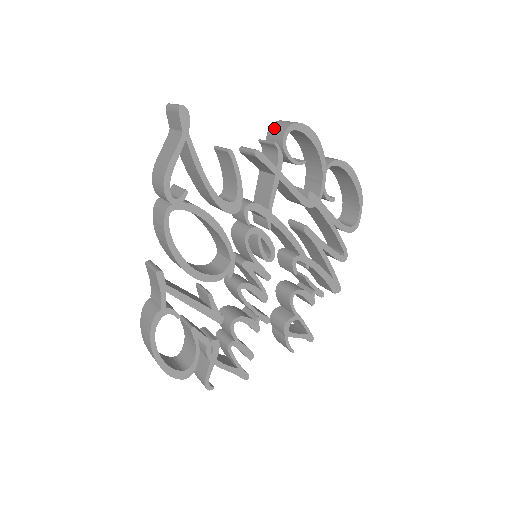
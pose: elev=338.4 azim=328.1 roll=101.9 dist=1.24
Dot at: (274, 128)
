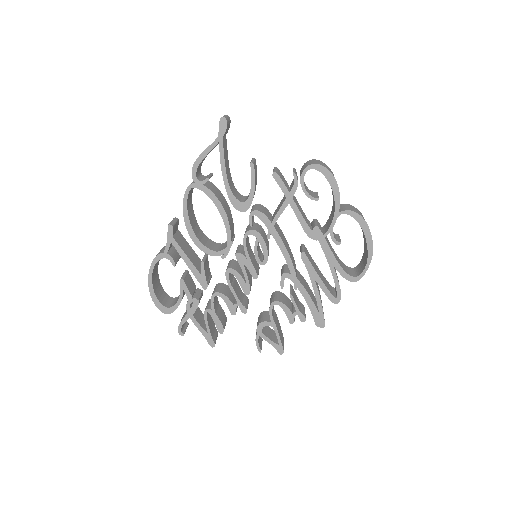
Dot at: (306, 163)
